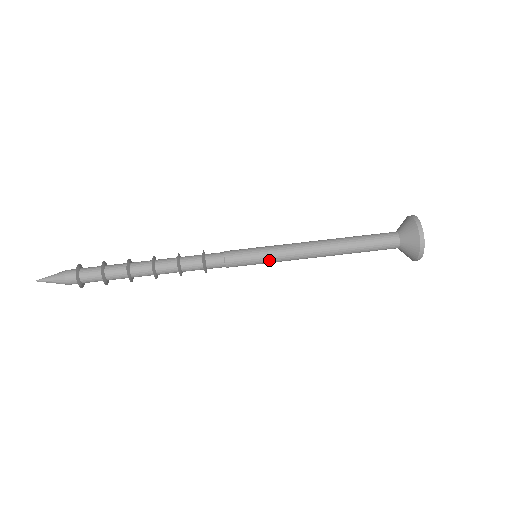
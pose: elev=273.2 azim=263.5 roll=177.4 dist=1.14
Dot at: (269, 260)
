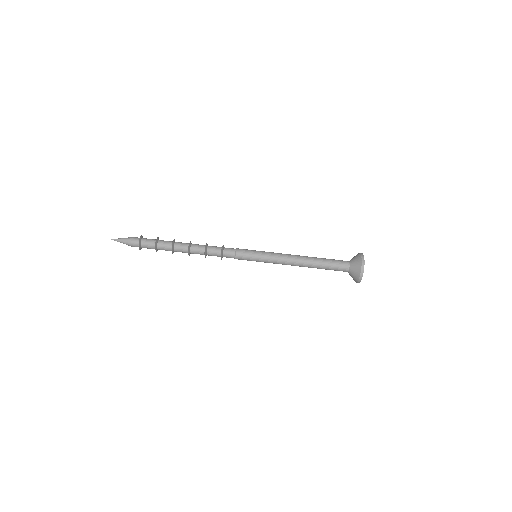
Dot at: occluded
